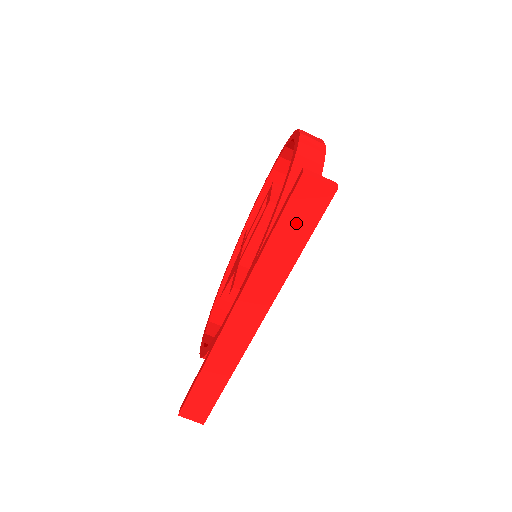
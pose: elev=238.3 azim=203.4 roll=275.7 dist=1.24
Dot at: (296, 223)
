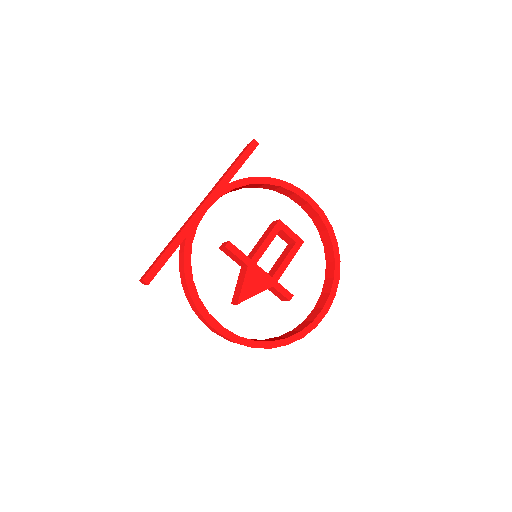
Dot at: occluded
